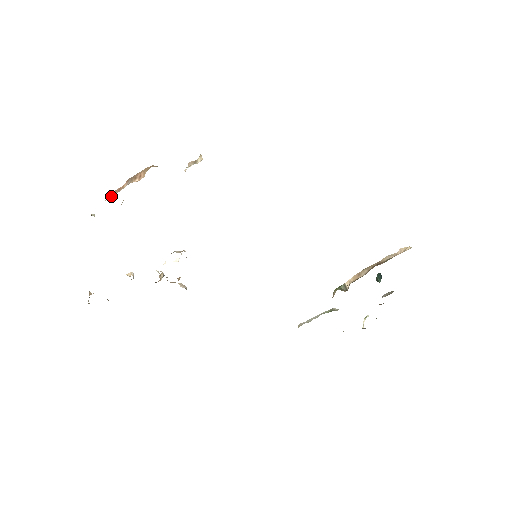
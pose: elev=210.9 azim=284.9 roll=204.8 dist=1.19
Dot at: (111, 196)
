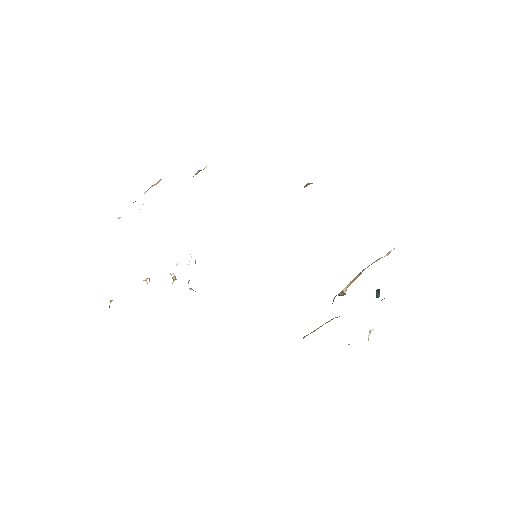
Dot at: occluded
